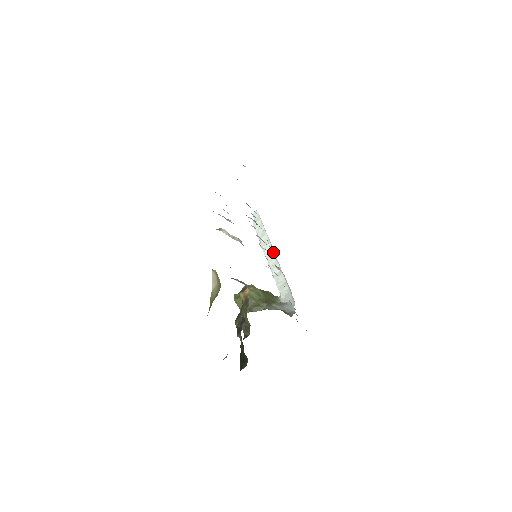
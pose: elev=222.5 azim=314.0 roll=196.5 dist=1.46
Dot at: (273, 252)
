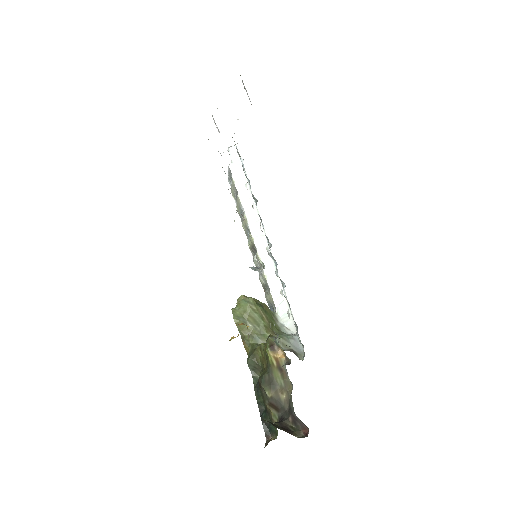
Dot at: (266, 240)
